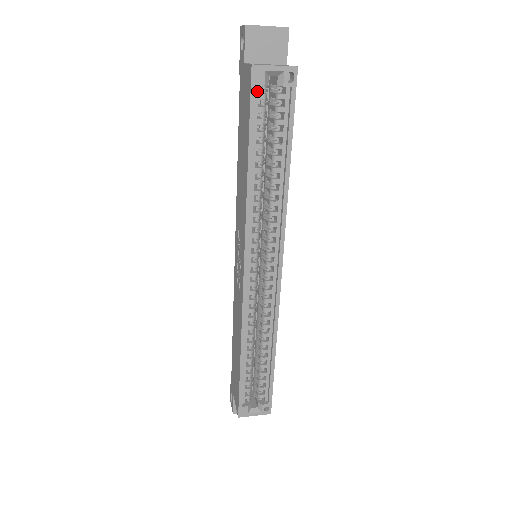
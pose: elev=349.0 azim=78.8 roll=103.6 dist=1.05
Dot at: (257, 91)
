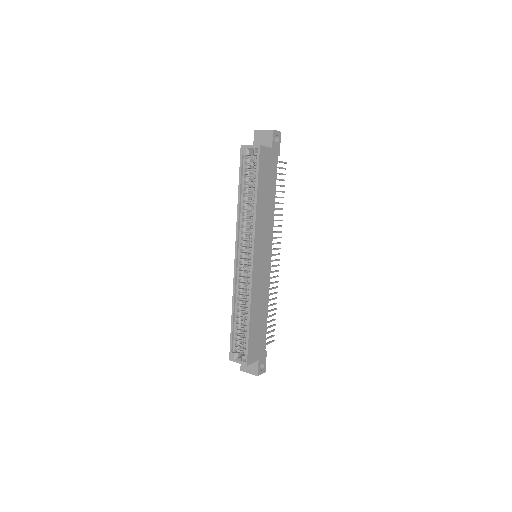
Dot at: (245, 158)
